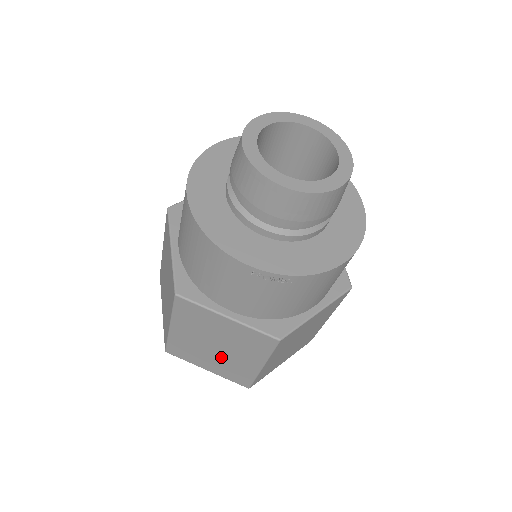
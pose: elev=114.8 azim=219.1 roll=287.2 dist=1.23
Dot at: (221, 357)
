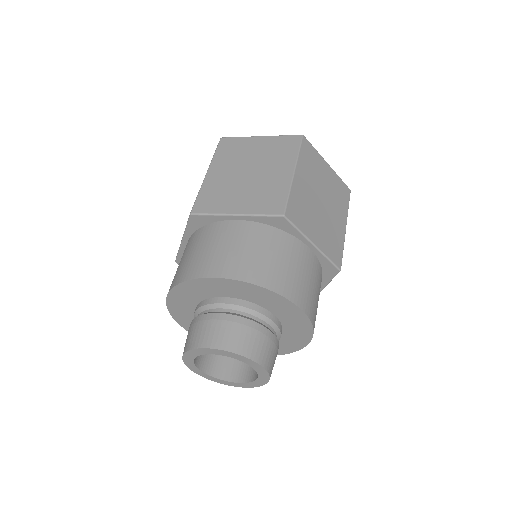
Dot at: occluded
